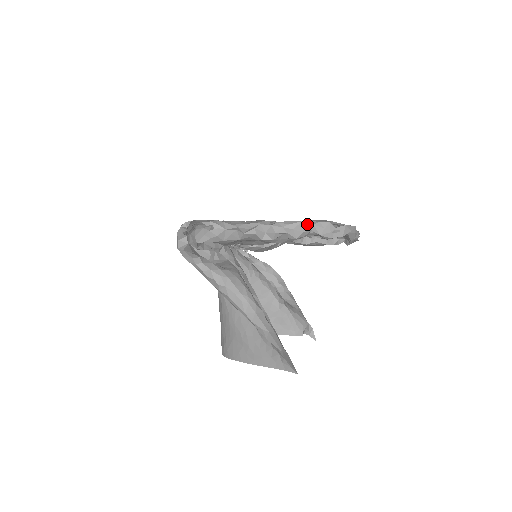
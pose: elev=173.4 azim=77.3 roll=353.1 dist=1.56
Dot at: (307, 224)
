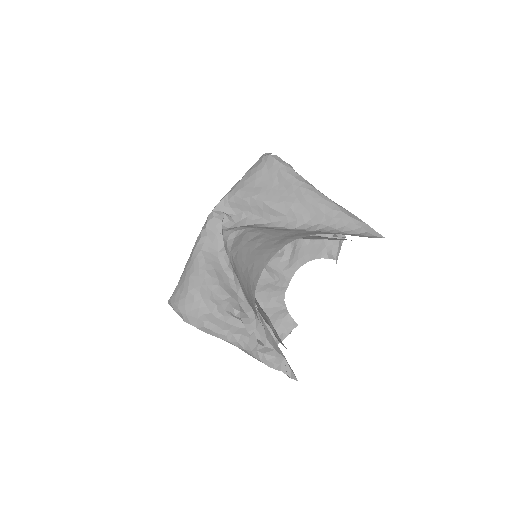
Dot at: occluded
